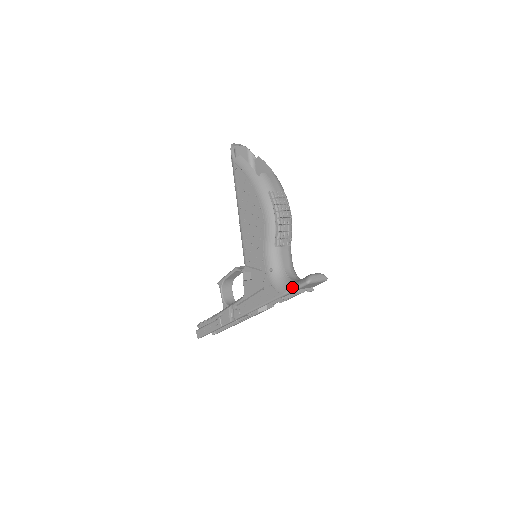
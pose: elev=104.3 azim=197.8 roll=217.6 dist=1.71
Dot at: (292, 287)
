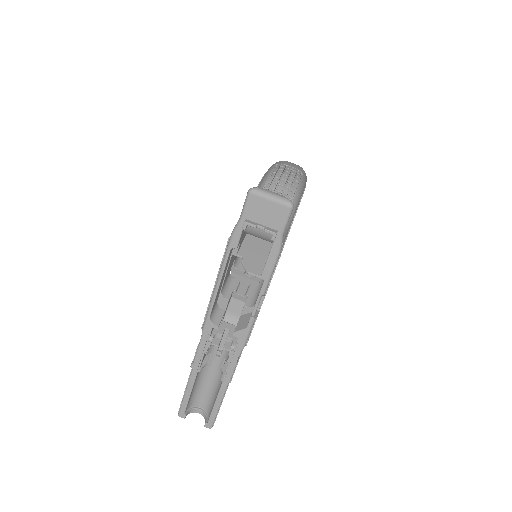
Dot at: (240, 218)
